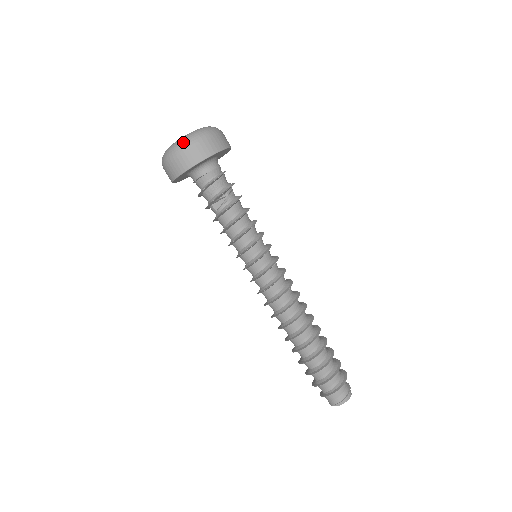
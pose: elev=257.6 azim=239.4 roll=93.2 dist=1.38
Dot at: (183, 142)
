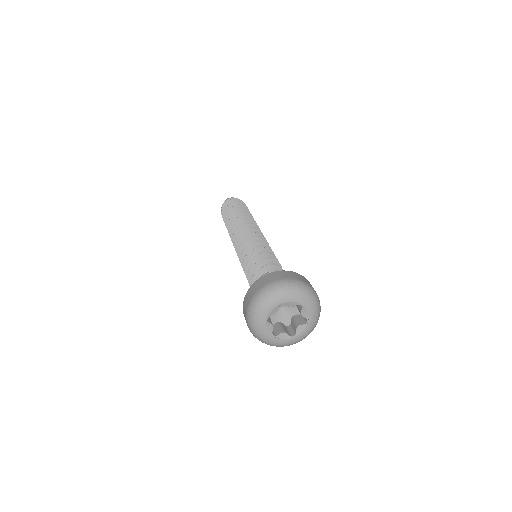
Dot at: occluded
